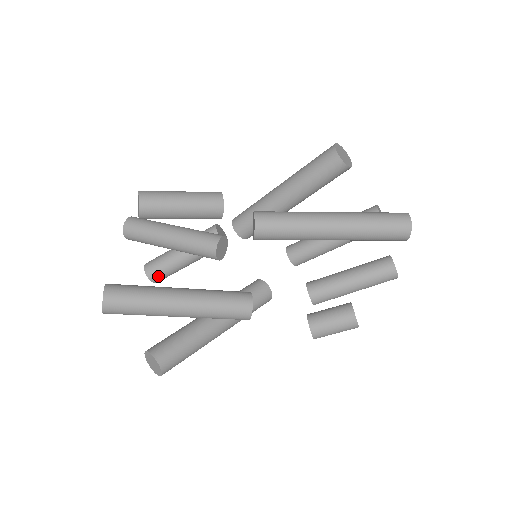
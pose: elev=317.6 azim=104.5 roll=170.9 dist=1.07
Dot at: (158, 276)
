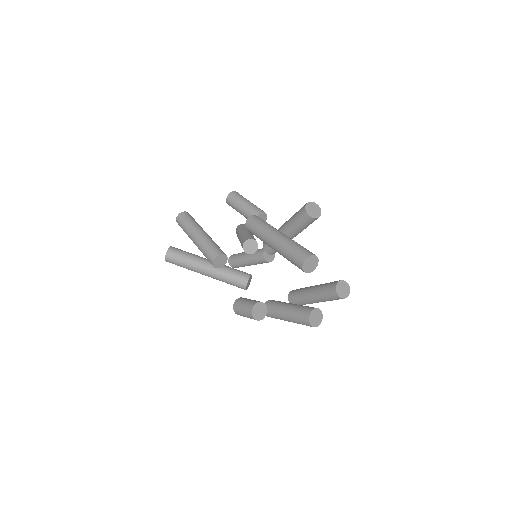
Dot at: (232, 261)
